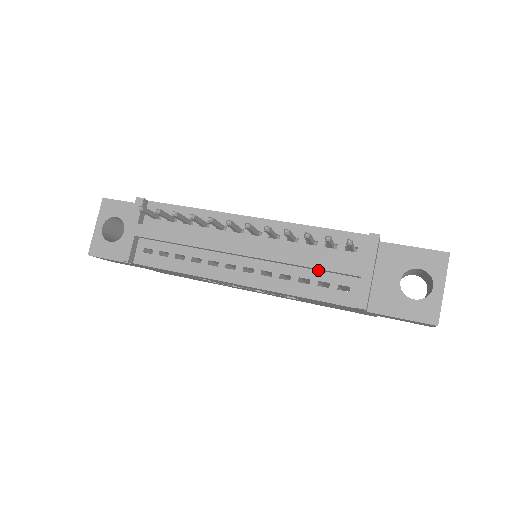
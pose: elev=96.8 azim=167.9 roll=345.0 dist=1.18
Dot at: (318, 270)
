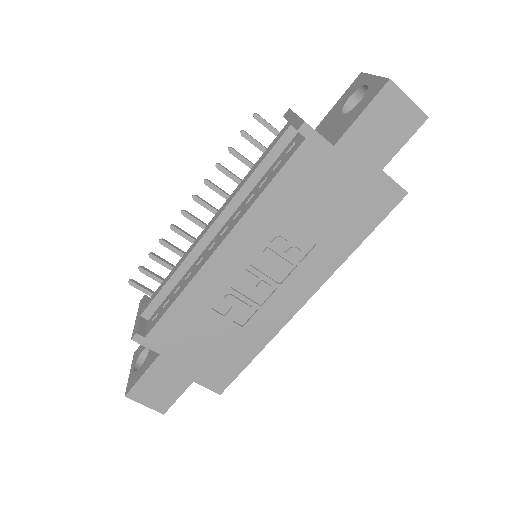
Dot at: (269, 169)
